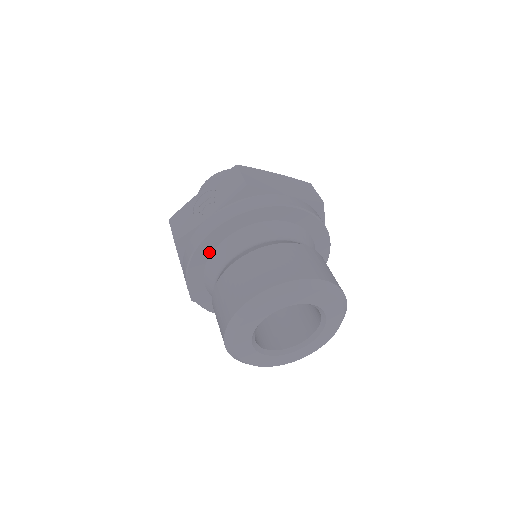
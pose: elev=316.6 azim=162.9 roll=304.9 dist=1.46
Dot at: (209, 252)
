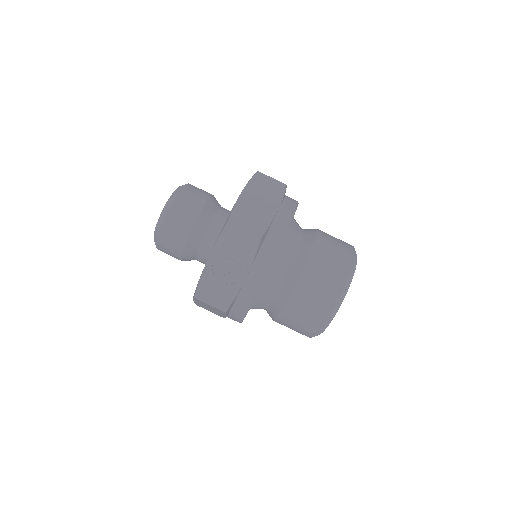
Dot at: occluded
